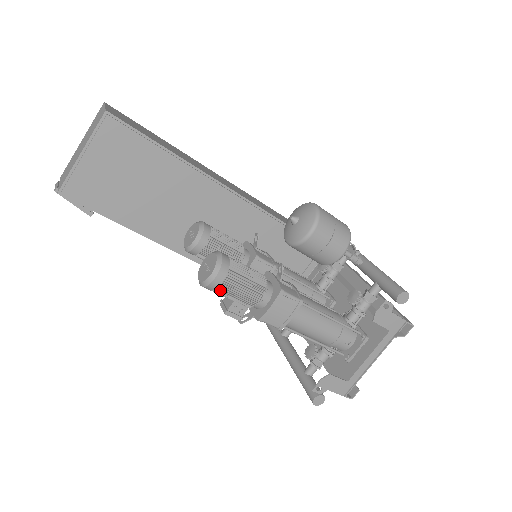
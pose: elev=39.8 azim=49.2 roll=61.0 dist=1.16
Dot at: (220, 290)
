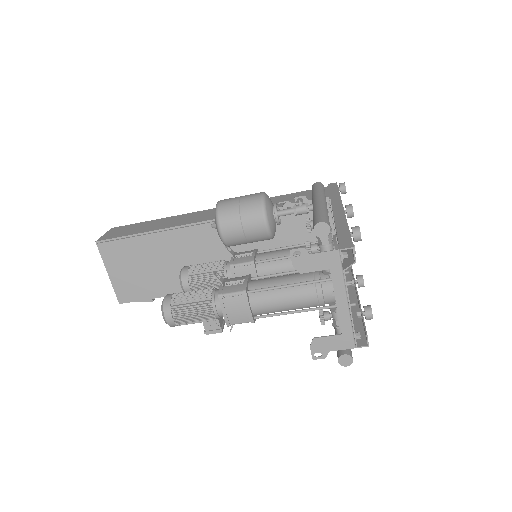
Dot at: (182, 322)
